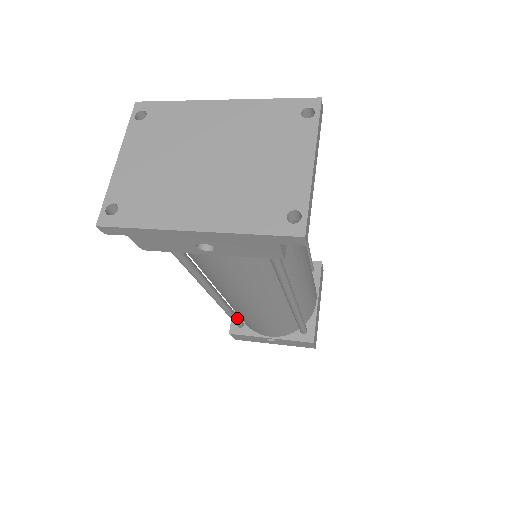
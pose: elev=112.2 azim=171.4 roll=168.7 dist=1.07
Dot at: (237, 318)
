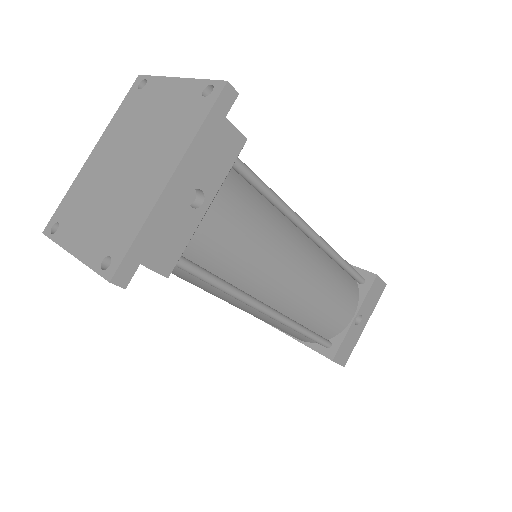
Dot at: (317, 334)
